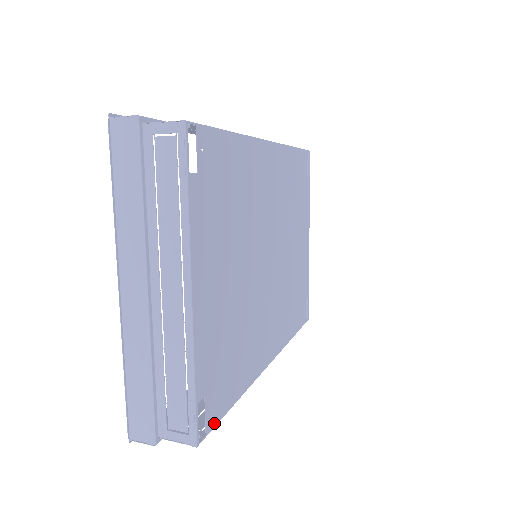
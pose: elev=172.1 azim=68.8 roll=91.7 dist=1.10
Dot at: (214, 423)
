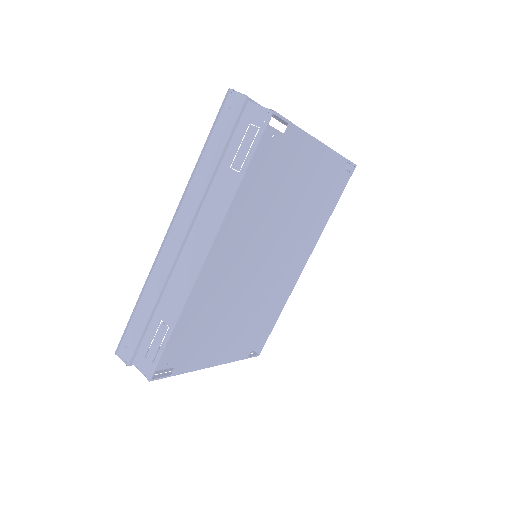
Dot at: (265, 341)
